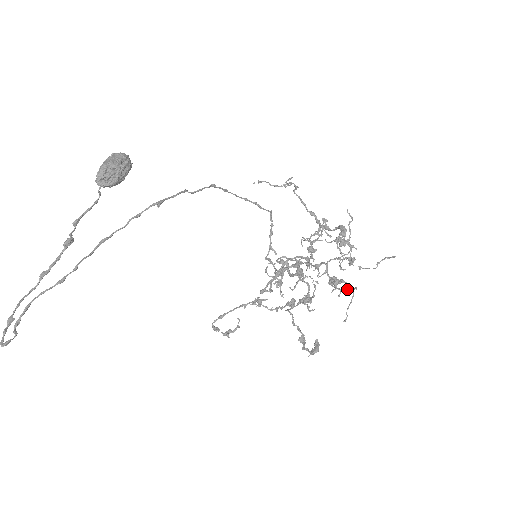
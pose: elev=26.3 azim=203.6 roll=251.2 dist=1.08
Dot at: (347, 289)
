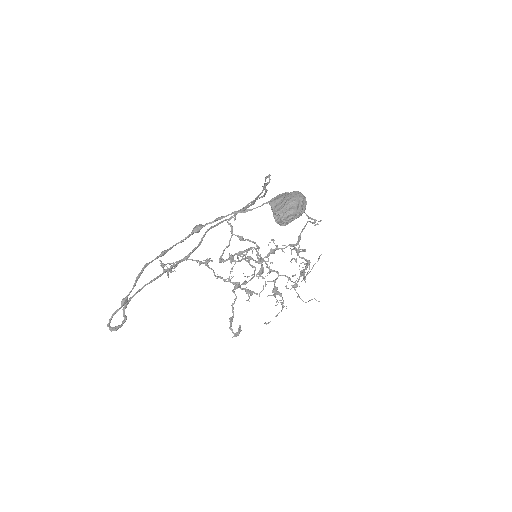
Dot at: (280, 302)
